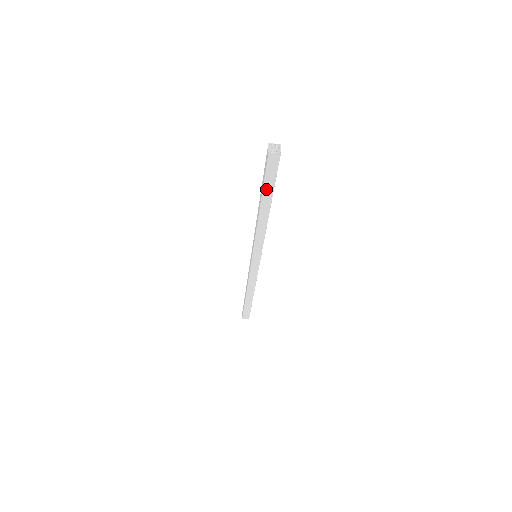
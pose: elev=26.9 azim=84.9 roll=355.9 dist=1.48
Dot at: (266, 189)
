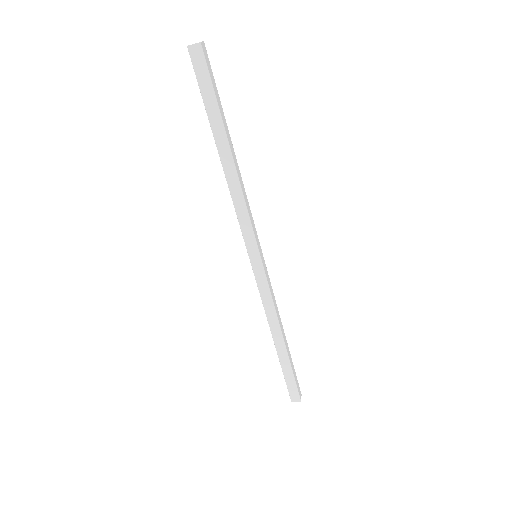
Dot at: (210, 113)
